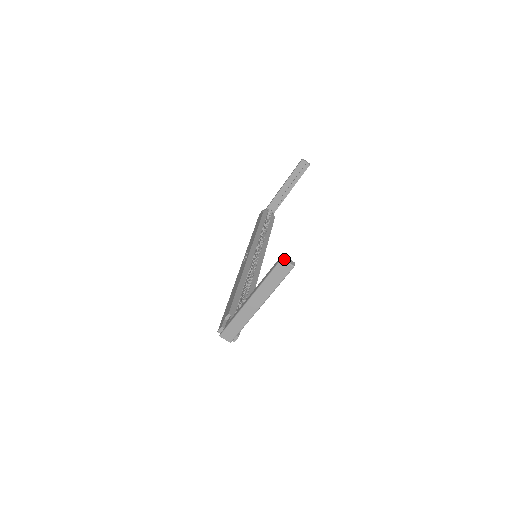
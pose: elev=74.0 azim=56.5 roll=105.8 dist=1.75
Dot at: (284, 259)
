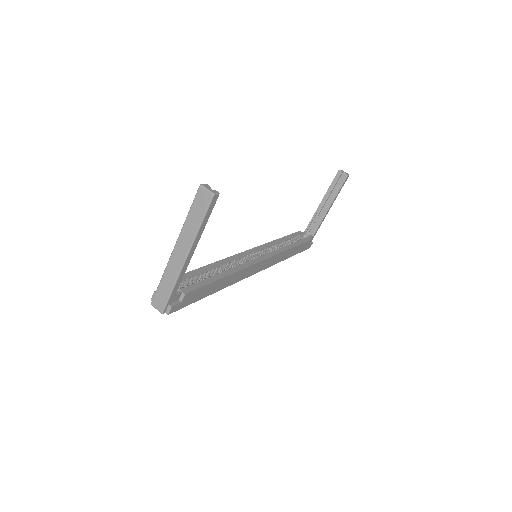
Dot at: (203, 185)
